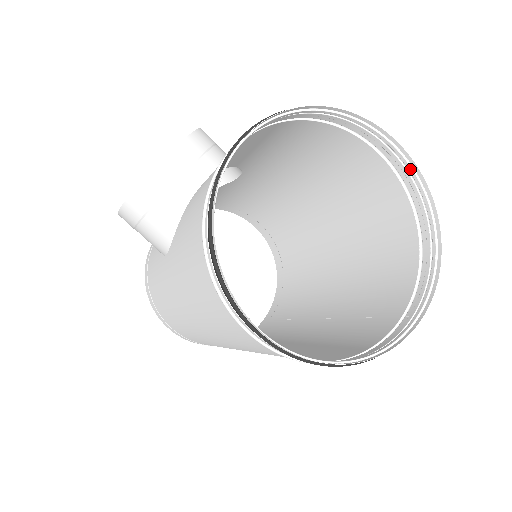
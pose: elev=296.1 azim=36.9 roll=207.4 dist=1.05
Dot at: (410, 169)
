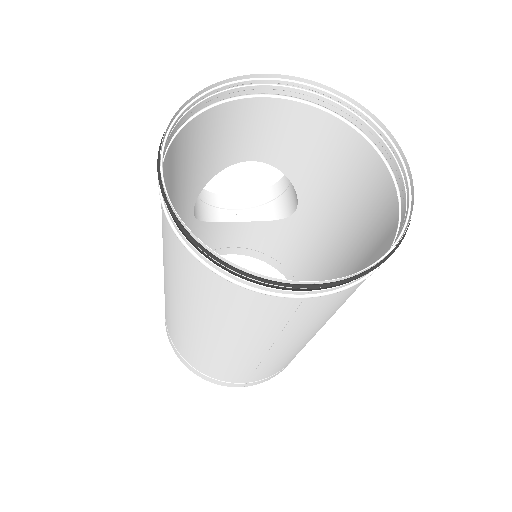
Dot at: (408, 189)
